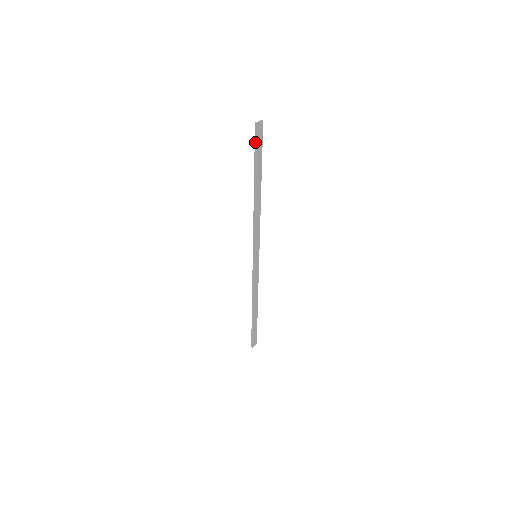
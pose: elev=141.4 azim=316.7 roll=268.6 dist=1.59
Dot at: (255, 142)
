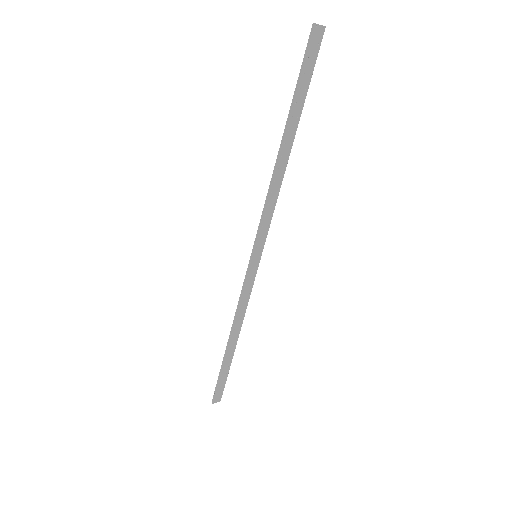
Dot at: (304, 57)
